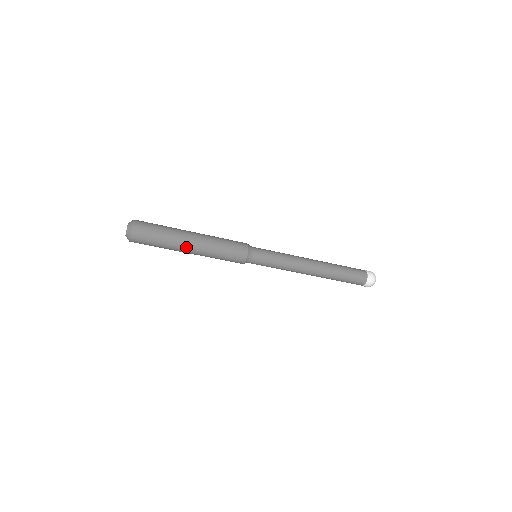
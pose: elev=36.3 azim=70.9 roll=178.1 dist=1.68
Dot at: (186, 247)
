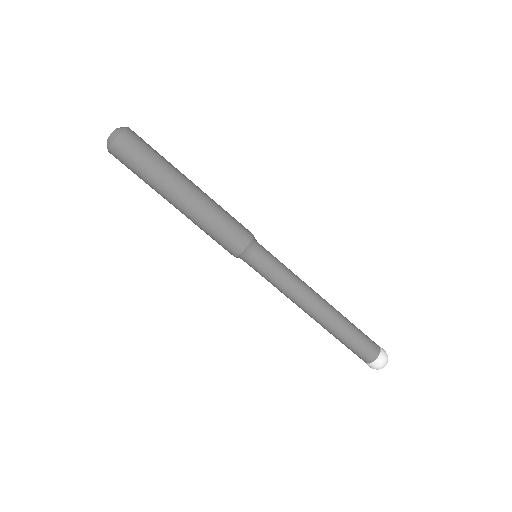
Dot at: (181, 188)
